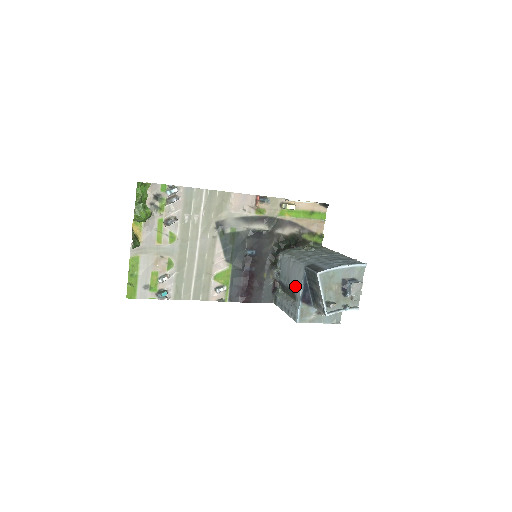
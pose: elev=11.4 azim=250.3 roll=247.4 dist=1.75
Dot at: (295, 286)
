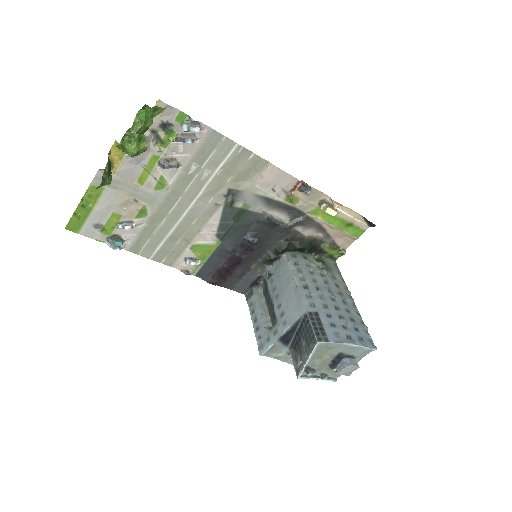
Dot at: (281, 316)
